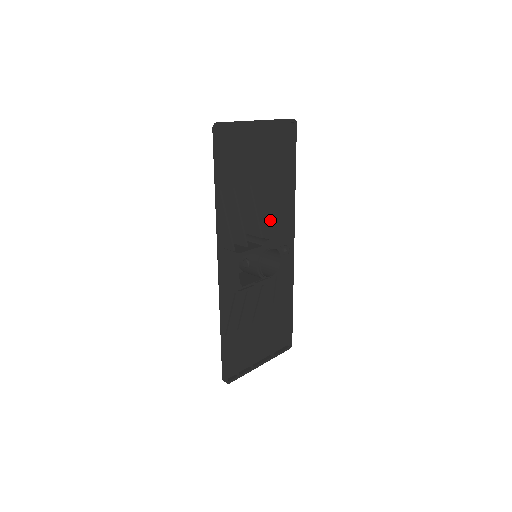
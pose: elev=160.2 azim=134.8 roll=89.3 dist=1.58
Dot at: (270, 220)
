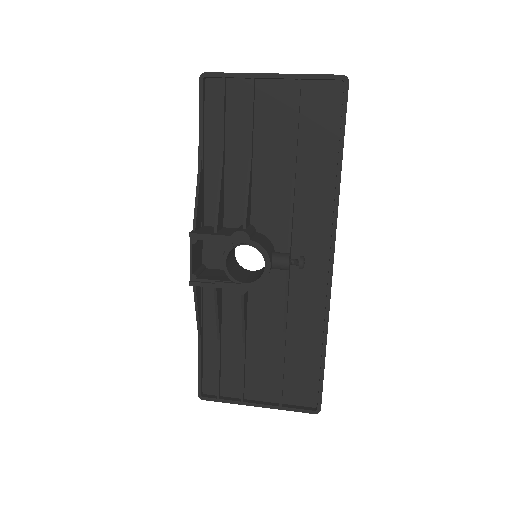
Dot at: occluded
